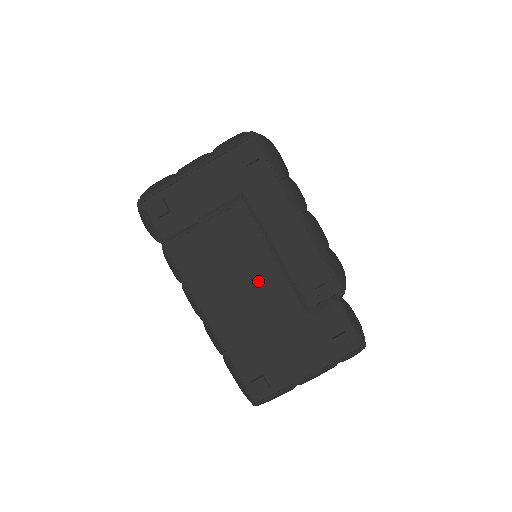
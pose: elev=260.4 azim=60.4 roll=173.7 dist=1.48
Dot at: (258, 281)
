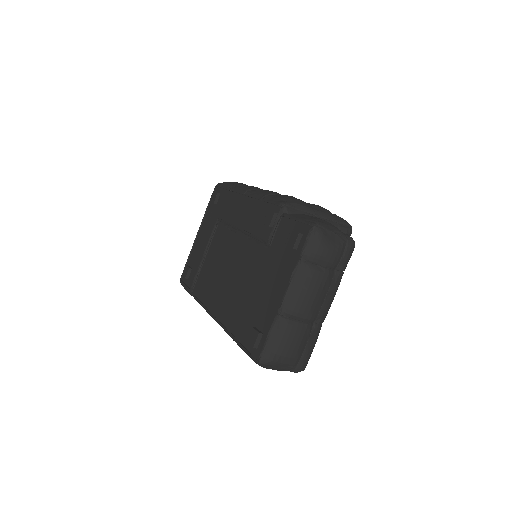
Dot at: (236, 259)
